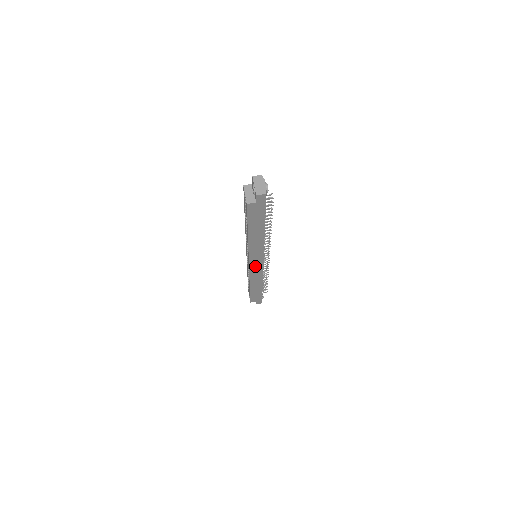
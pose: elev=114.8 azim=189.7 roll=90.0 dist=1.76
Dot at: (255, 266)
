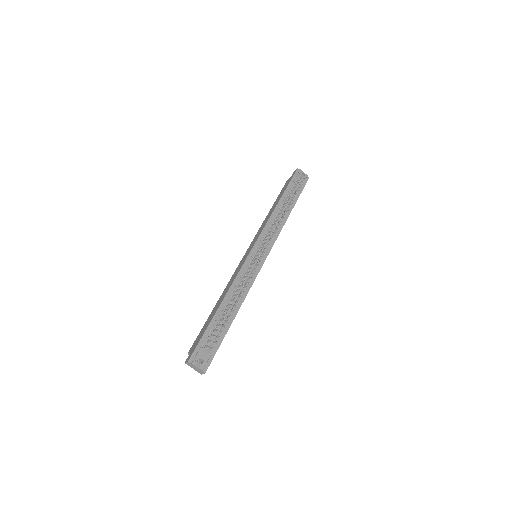
Dot at: occluded
